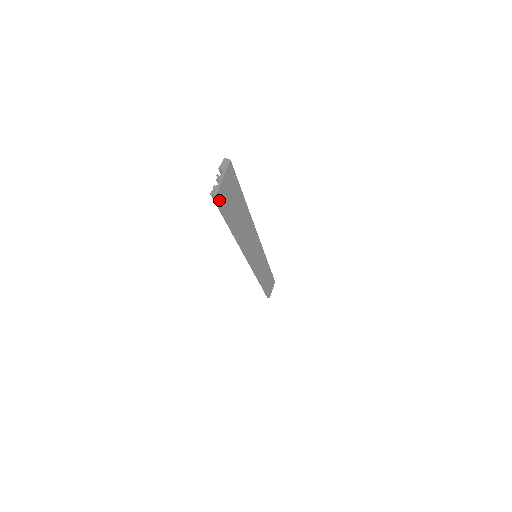
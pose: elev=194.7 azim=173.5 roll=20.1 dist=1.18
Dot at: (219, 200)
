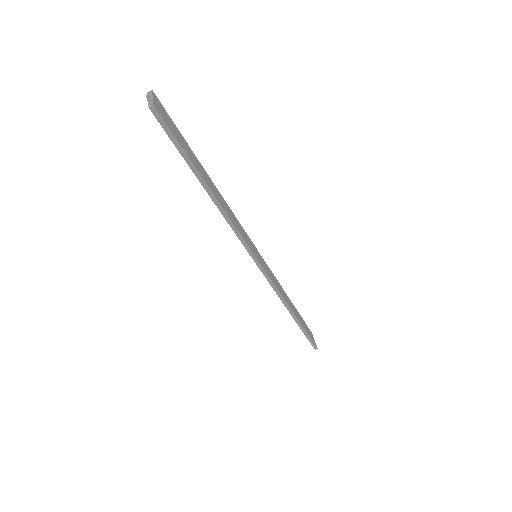
Dot at: (160, 115)
